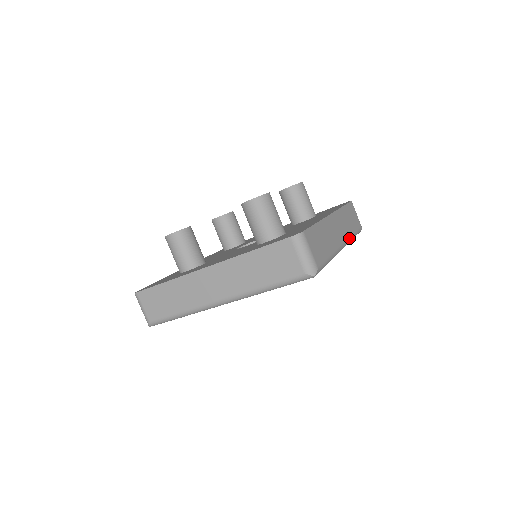
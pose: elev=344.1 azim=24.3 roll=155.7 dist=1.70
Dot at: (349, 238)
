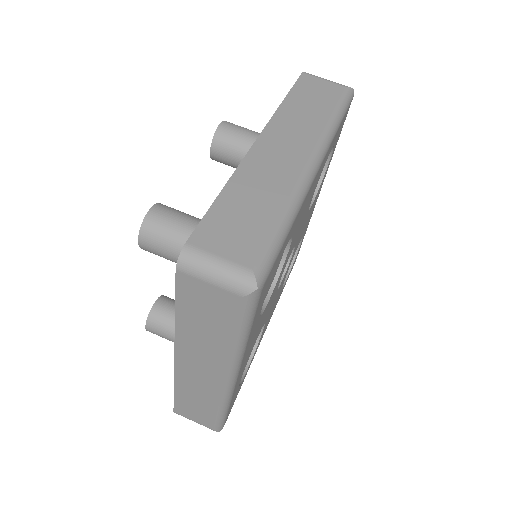
Dot at: occluded
